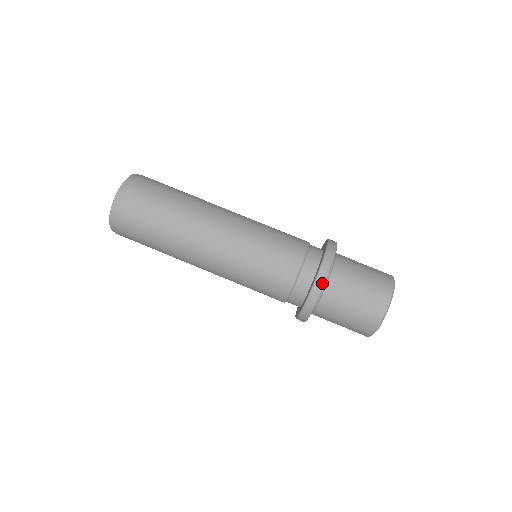
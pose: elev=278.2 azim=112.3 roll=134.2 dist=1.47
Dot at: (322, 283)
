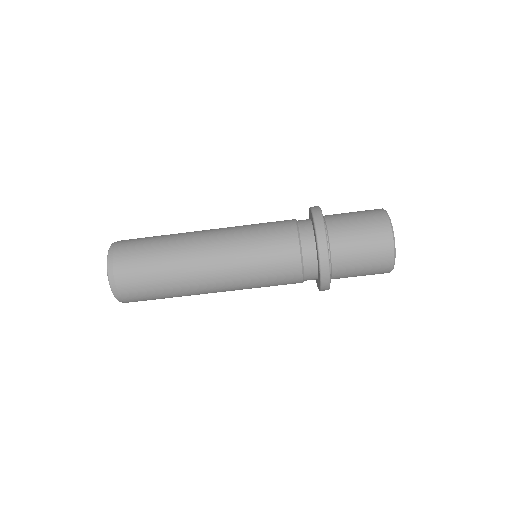
Dot at: (328, 279)
